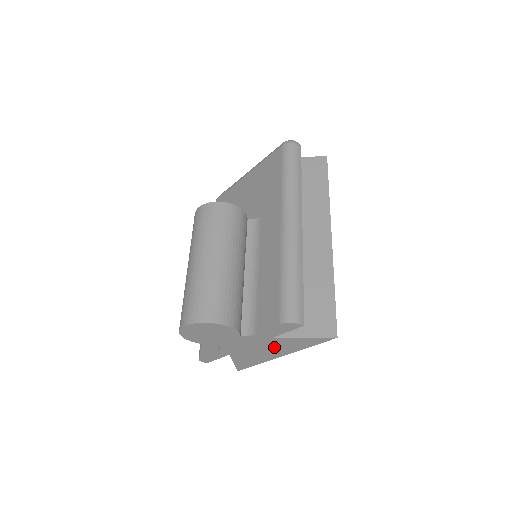
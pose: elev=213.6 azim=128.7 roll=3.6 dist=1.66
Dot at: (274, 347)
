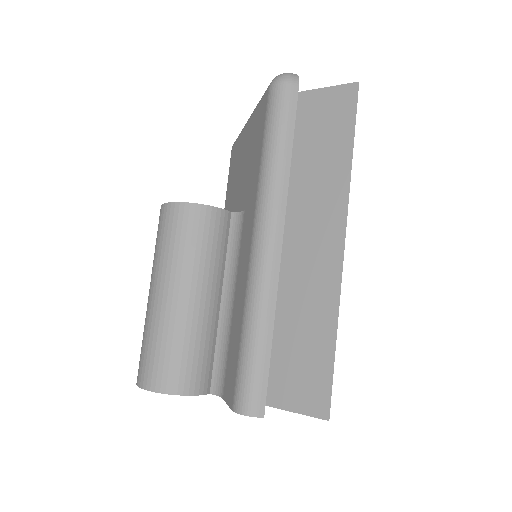
Dot at: occluded
